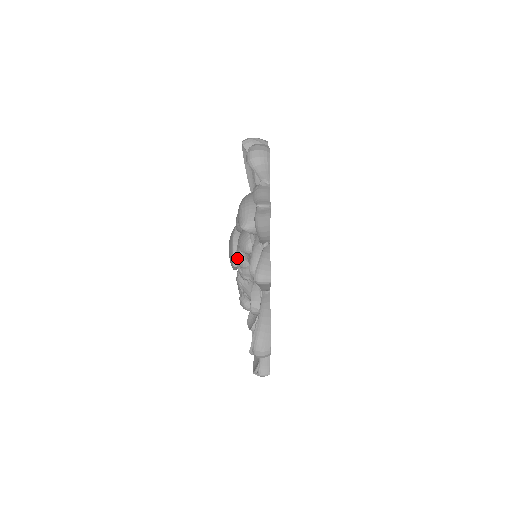
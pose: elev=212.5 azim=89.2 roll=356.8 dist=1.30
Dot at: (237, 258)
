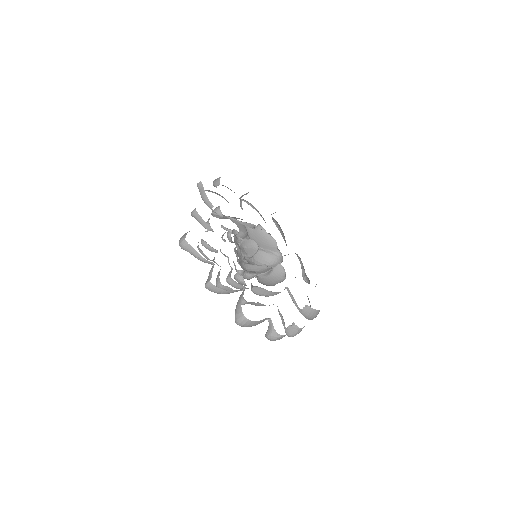
Dot at: occluded
